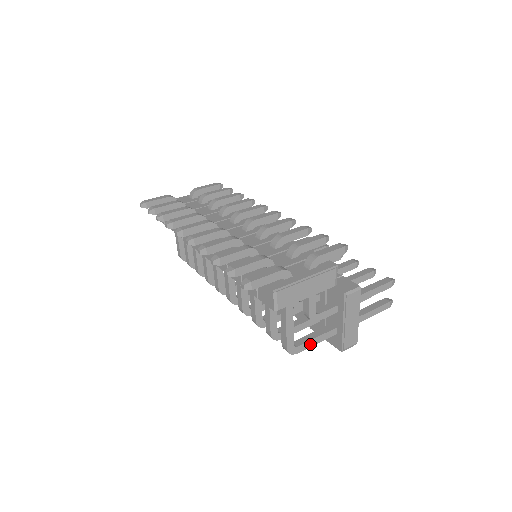
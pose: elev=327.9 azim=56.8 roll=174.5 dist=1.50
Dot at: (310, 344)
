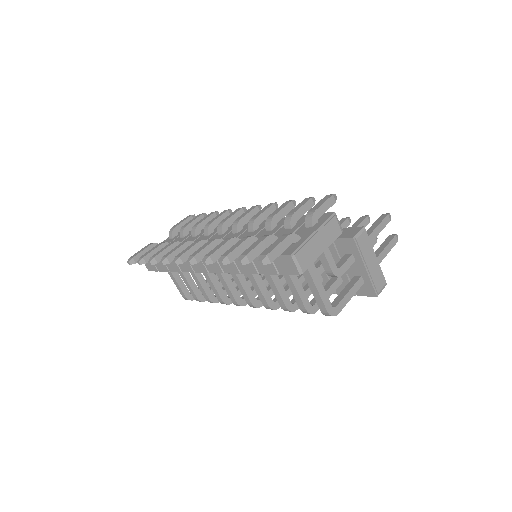
Dot at: (346, 300)
